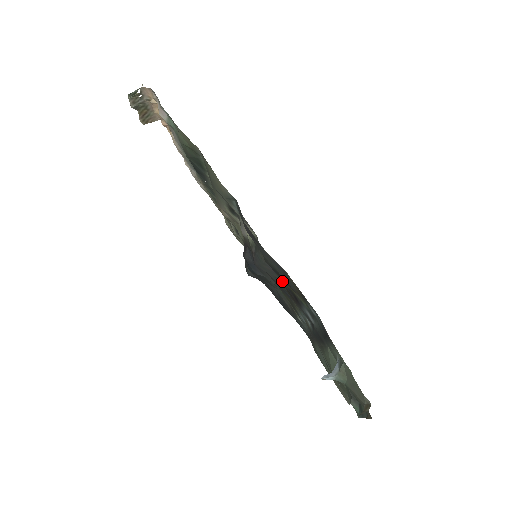
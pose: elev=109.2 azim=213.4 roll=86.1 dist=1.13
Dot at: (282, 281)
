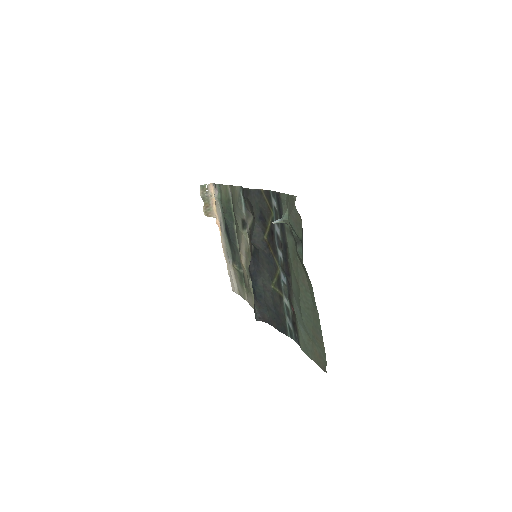
Dot at: (266, 238)
